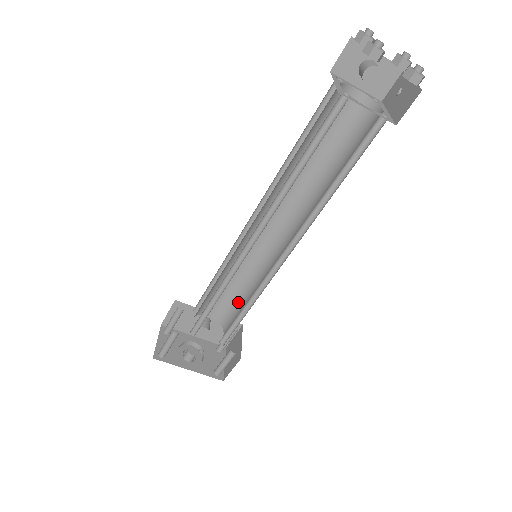
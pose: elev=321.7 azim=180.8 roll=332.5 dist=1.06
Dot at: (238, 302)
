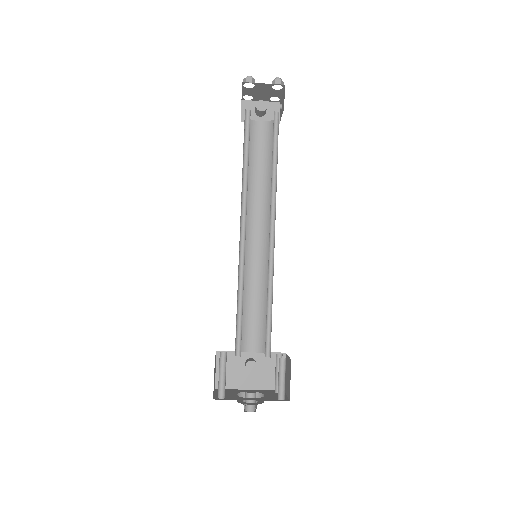
Dot at: occluded
